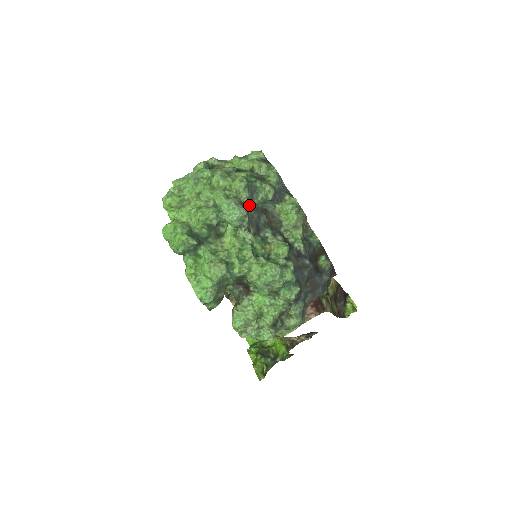
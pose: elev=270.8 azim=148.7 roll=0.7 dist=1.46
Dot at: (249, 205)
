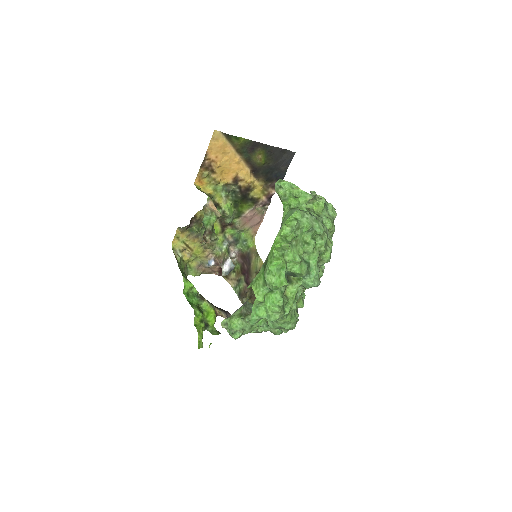
Dot at: occluded
